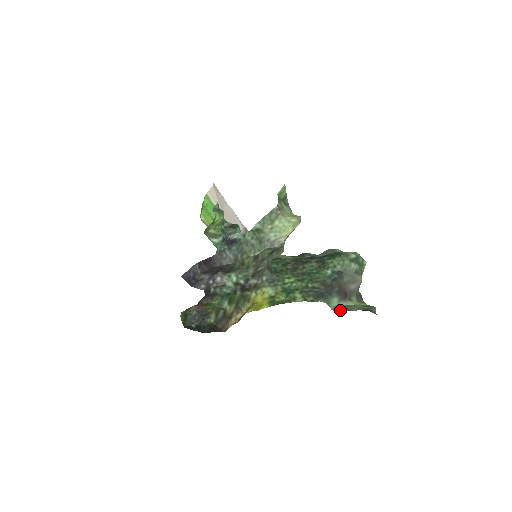
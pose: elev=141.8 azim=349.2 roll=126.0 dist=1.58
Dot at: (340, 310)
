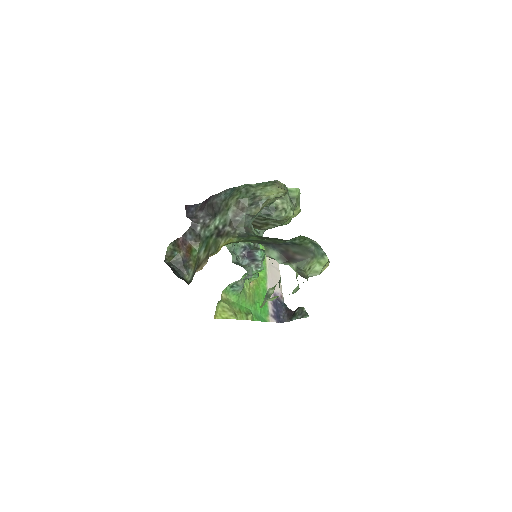
Dot at: (272, 258)
